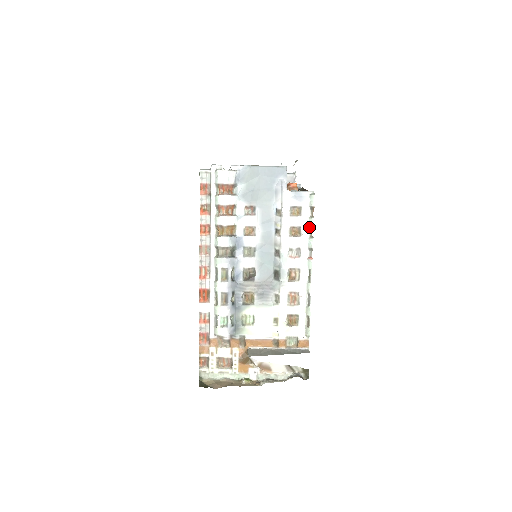
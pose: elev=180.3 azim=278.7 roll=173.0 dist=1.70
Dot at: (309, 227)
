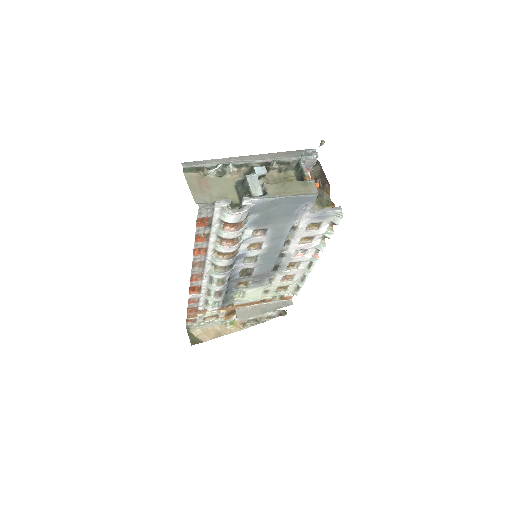
Dot at: (324, 236)
